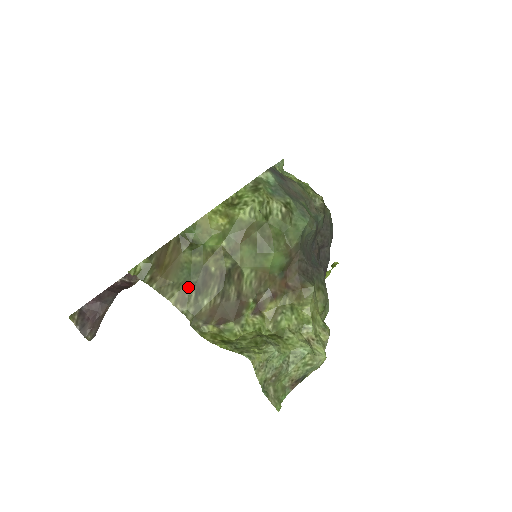
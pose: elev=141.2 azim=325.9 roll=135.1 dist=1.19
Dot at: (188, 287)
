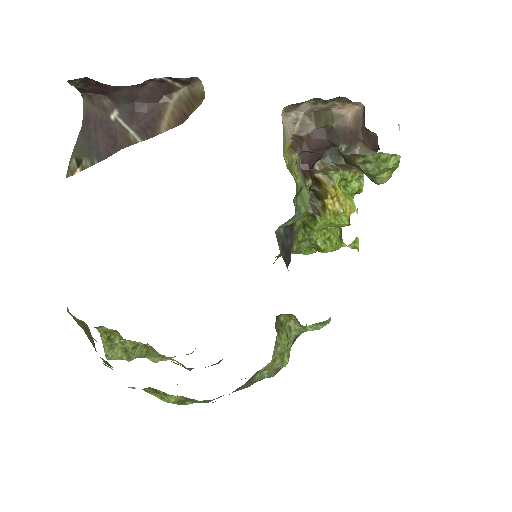
Dot at: occluded
